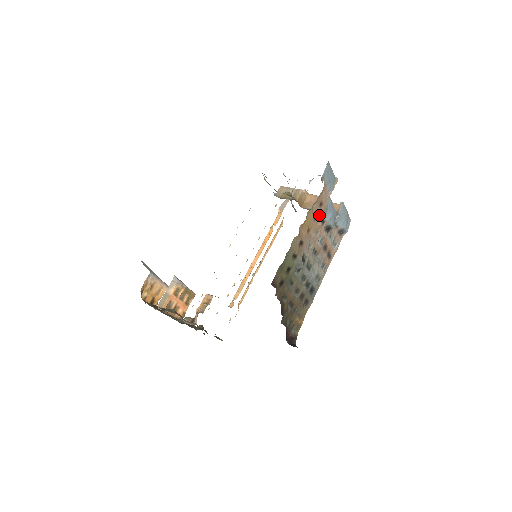
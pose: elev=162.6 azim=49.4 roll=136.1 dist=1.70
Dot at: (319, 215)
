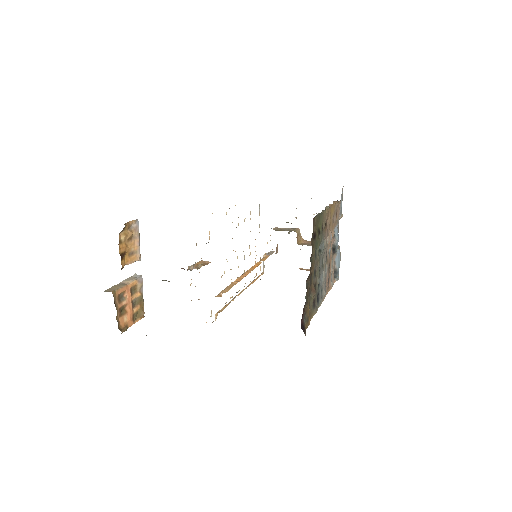
Dot at: (334, 223)
